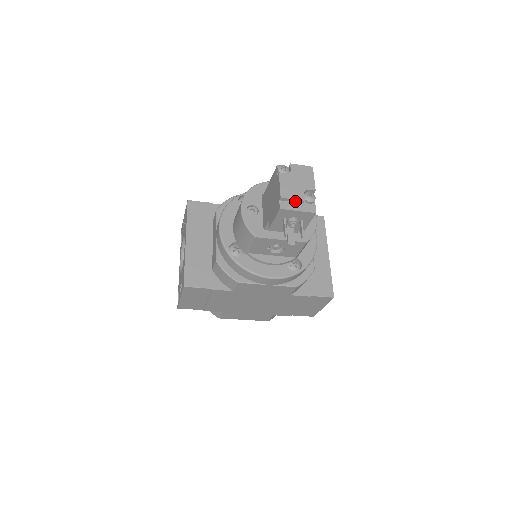
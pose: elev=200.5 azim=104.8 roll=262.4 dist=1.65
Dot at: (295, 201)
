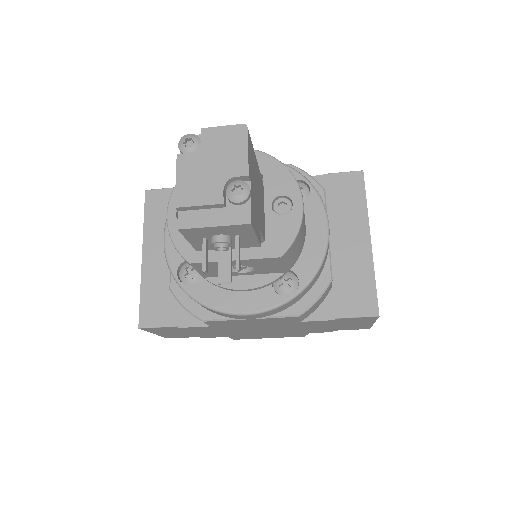
Dot at: (207, 207)
